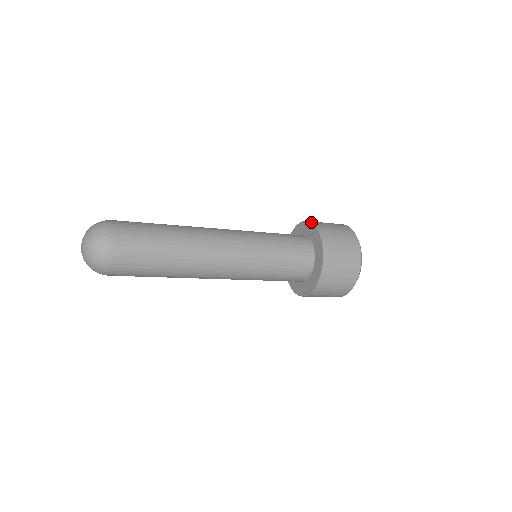
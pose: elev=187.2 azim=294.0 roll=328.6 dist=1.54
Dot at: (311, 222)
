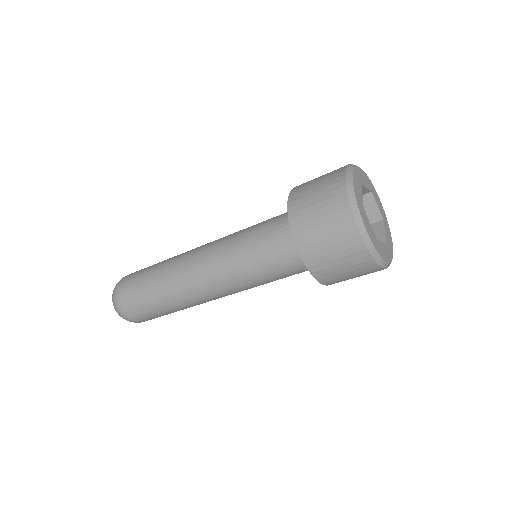
Dot at: occluded
